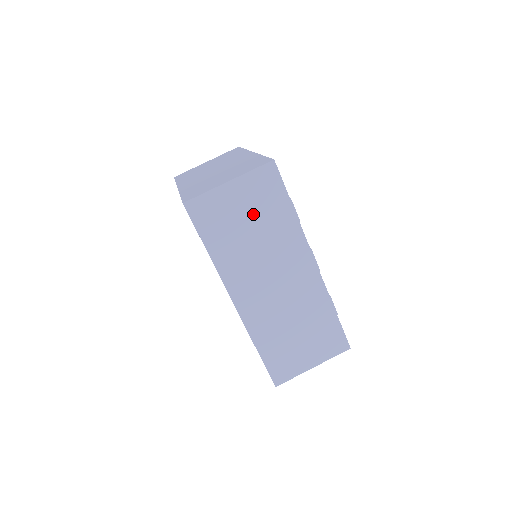
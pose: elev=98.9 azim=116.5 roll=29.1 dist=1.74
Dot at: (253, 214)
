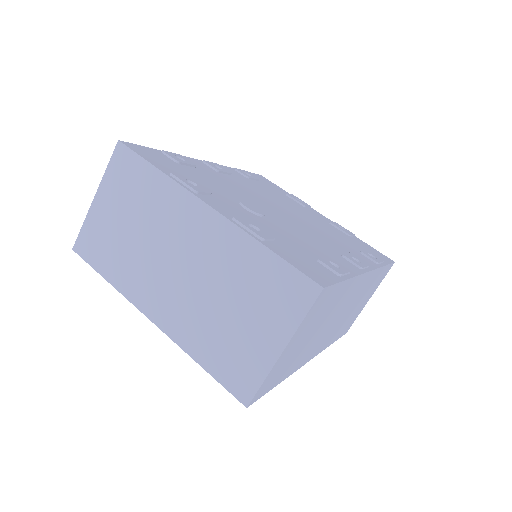
Dot at: (312, 328)
